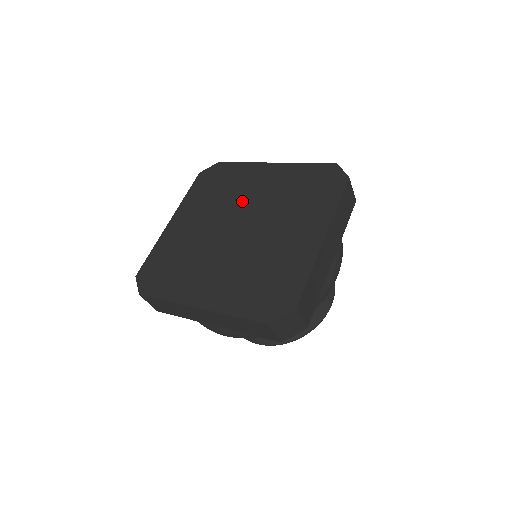
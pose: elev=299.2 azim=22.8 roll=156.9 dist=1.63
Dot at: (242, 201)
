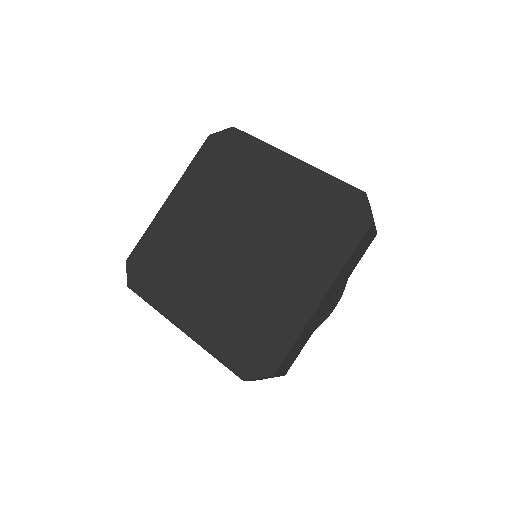
Dot at: (248, 204)
